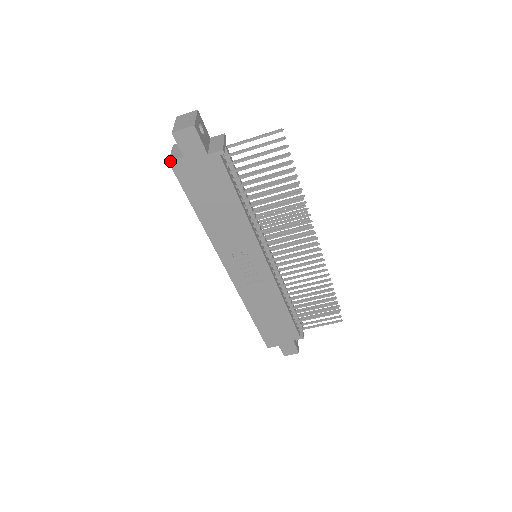
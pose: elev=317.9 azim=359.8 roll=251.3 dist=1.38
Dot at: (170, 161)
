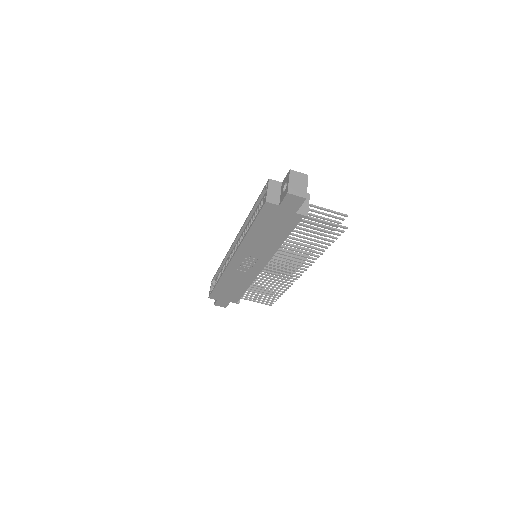
Dot at: (267, 202)
